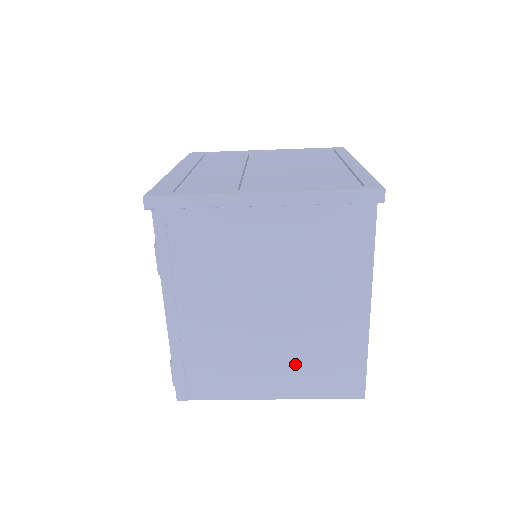
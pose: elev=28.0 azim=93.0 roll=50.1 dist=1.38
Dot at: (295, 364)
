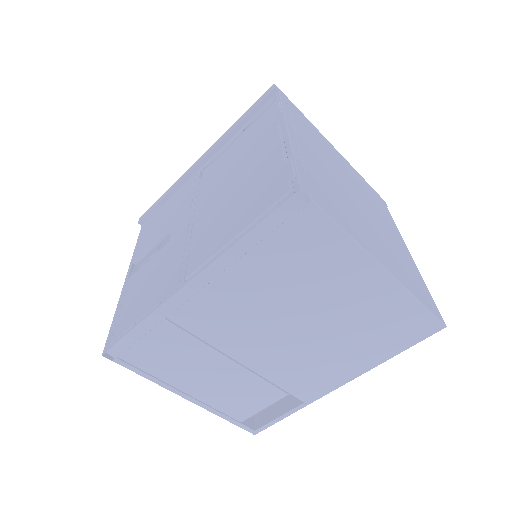
Dot at: (388, 252)
